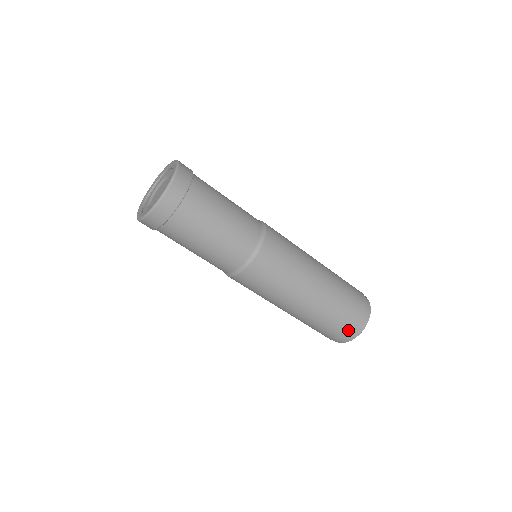
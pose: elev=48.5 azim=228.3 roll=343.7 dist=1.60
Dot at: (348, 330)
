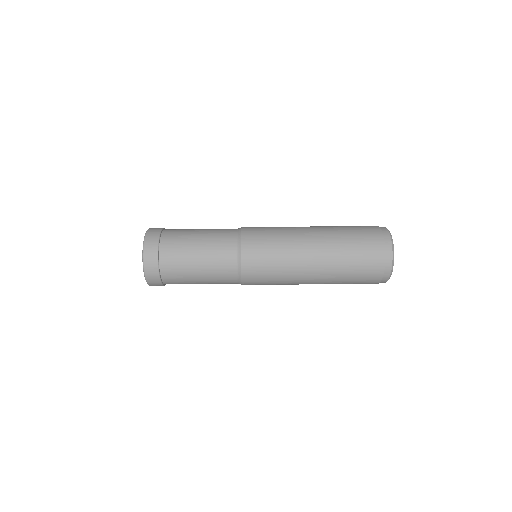
Dot at: (374, 279)
